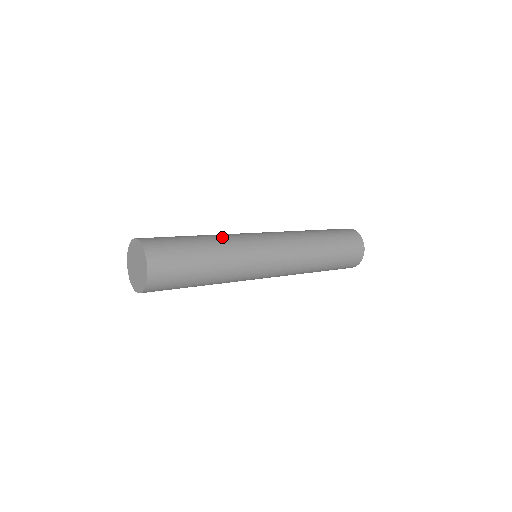
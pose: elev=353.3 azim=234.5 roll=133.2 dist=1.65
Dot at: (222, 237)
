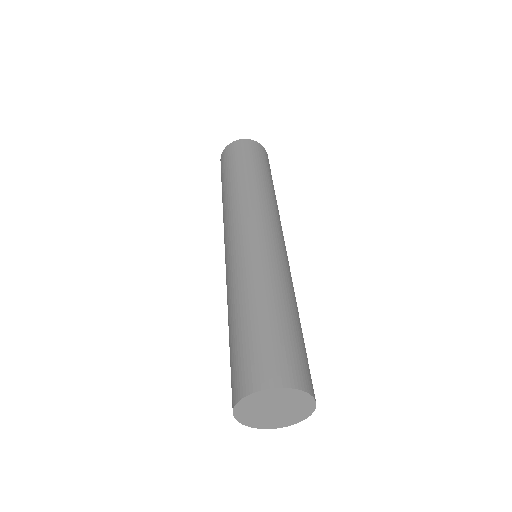
Dot at: (243, 283)
